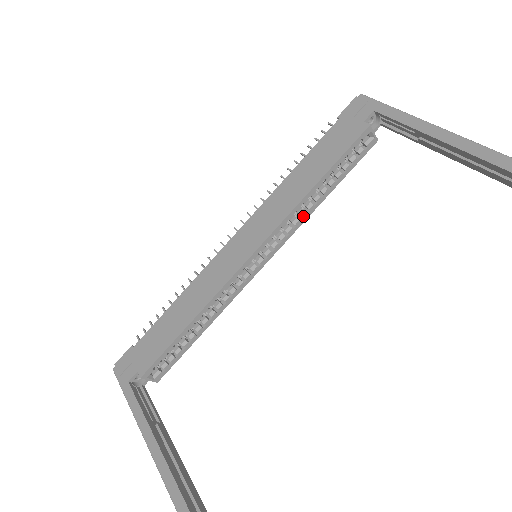
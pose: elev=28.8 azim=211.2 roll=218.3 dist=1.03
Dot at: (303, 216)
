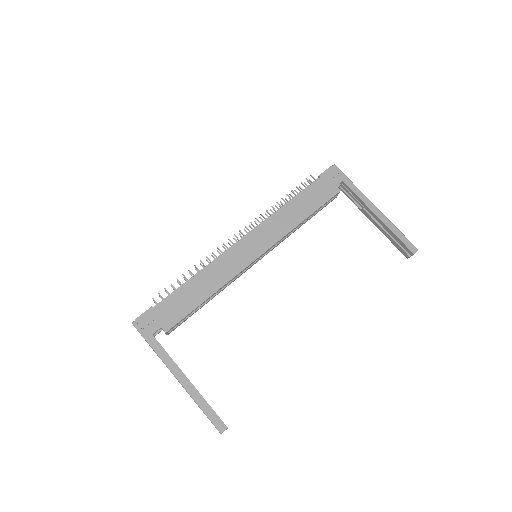
Dot at: (288, 235)
